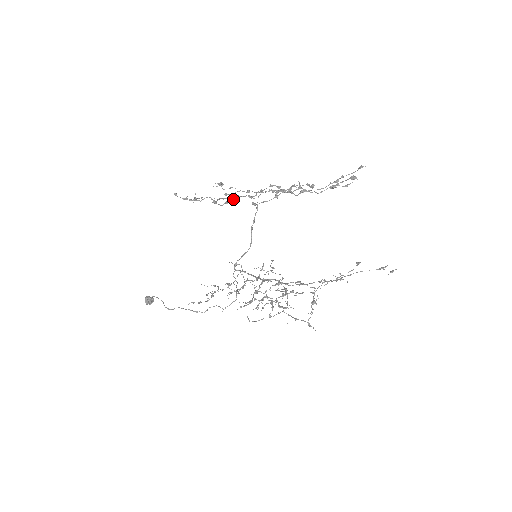
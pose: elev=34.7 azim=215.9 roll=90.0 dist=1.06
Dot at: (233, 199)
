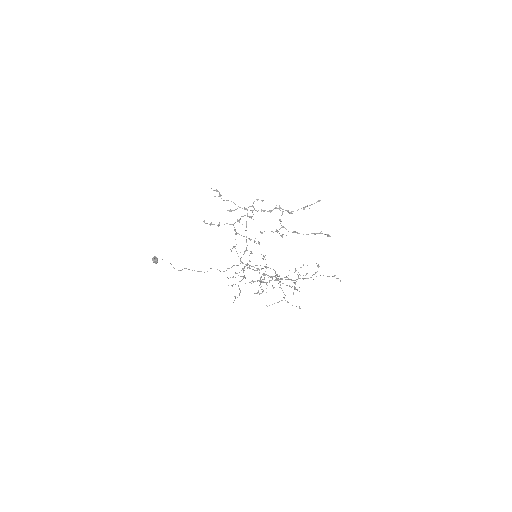
Dot at: (259, 244)
